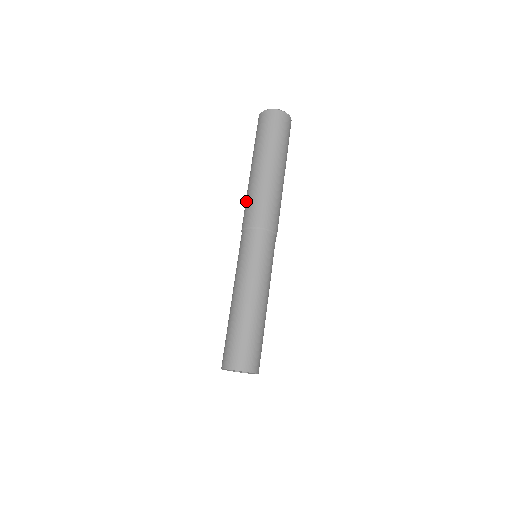
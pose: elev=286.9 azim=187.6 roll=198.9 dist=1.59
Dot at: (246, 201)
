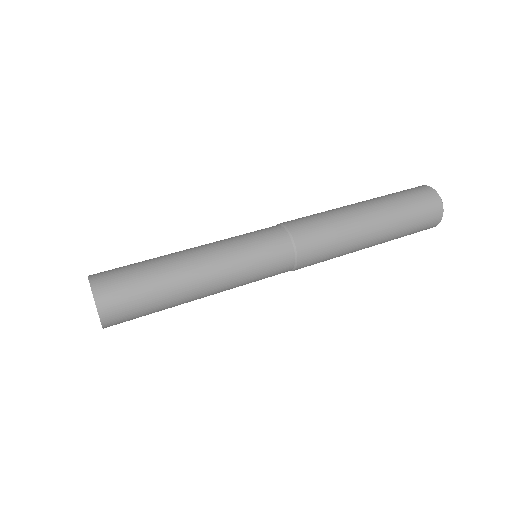
Dot at: occluded
